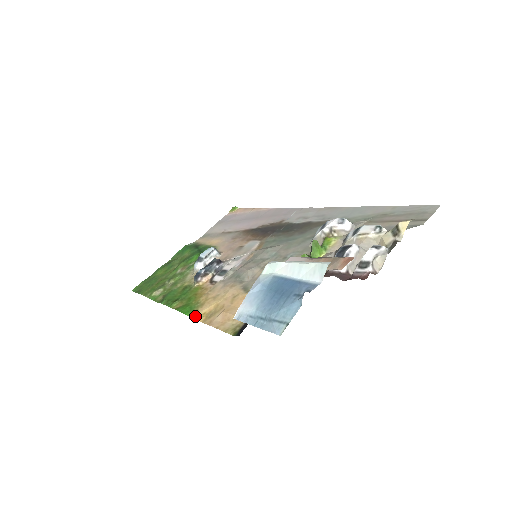
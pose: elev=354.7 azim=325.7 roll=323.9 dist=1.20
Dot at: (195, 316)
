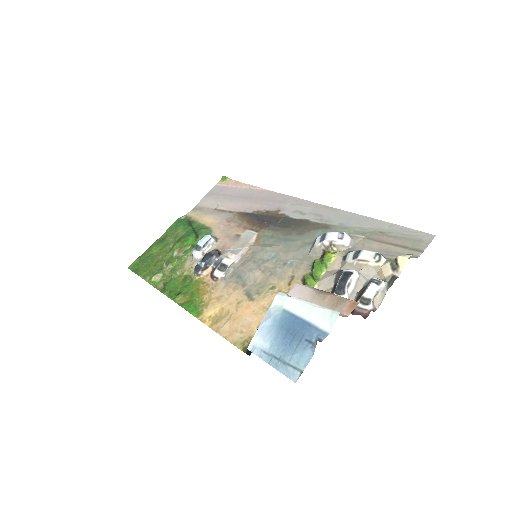
Dot at: (201, 318)
